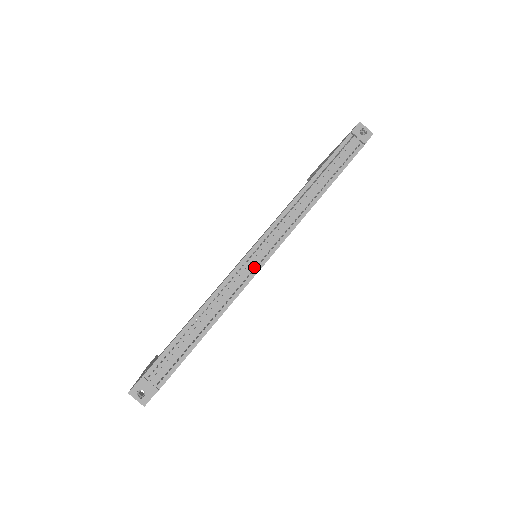
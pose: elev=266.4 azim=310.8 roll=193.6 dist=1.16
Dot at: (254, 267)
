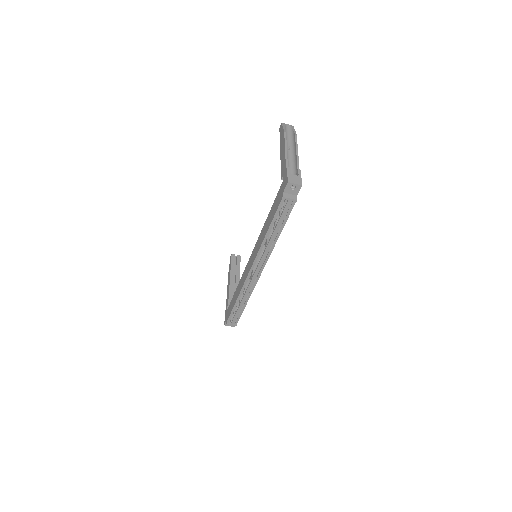
Dot at: (255, 278)
